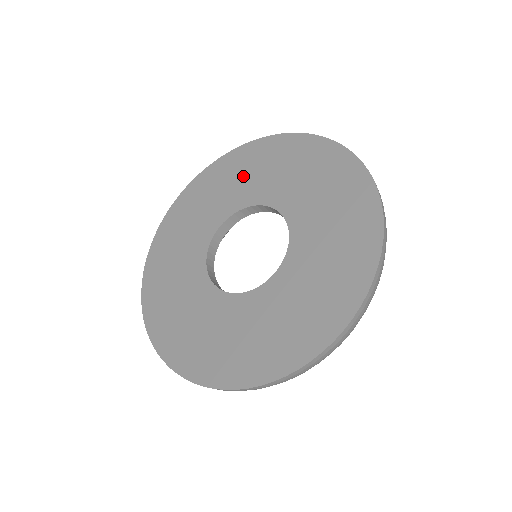
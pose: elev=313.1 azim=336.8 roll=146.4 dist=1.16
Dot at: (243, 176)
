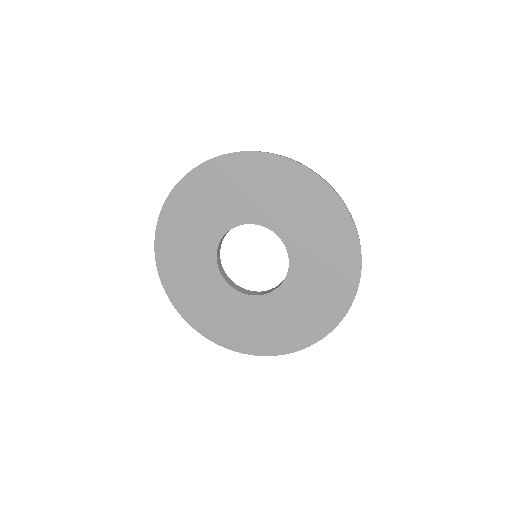
Dot at: (203, 208)
